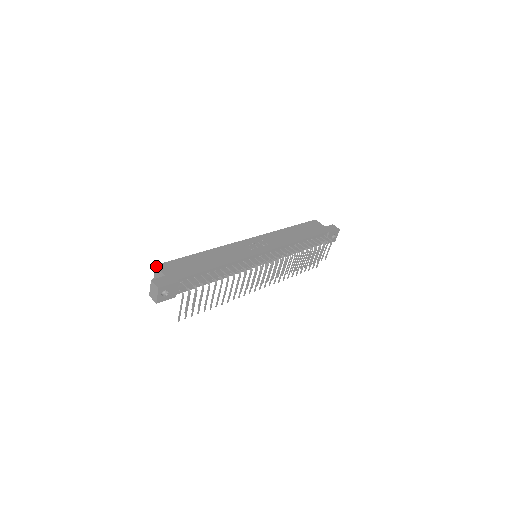
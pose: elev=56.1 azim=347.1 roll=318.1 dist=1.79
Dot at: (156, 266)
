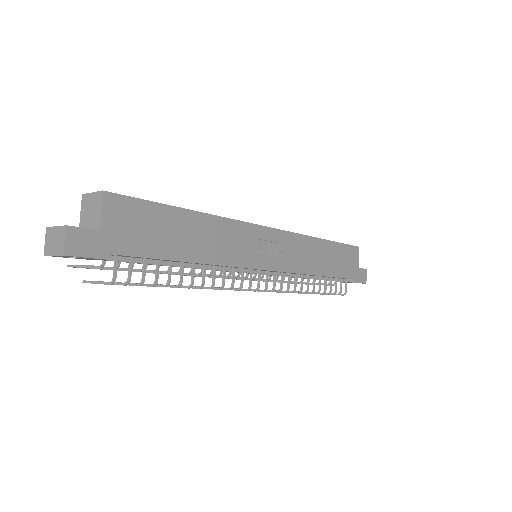
Dot at: (102, 194)
